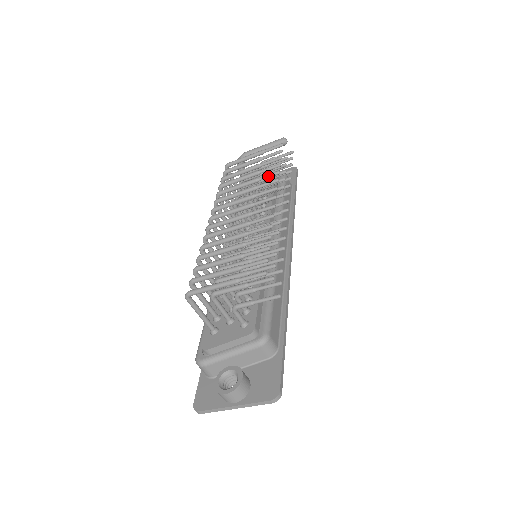
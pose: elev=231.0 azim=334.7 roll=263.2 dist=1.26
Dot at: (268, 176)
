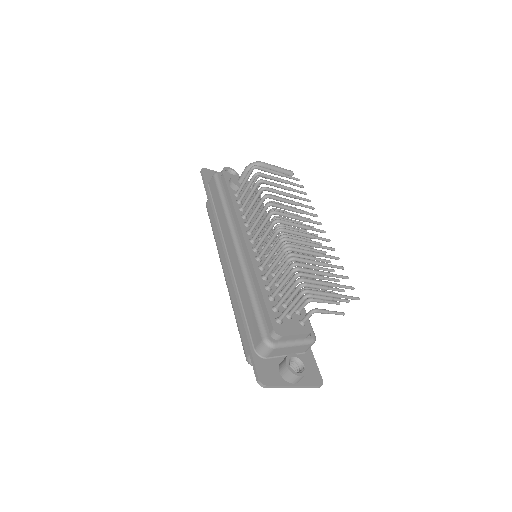
Dot at: (307, 207)
